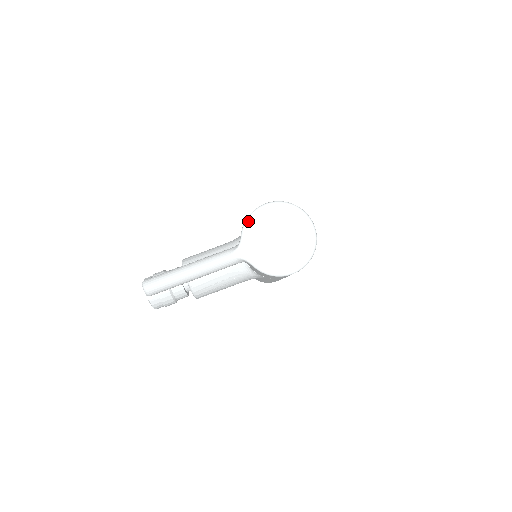
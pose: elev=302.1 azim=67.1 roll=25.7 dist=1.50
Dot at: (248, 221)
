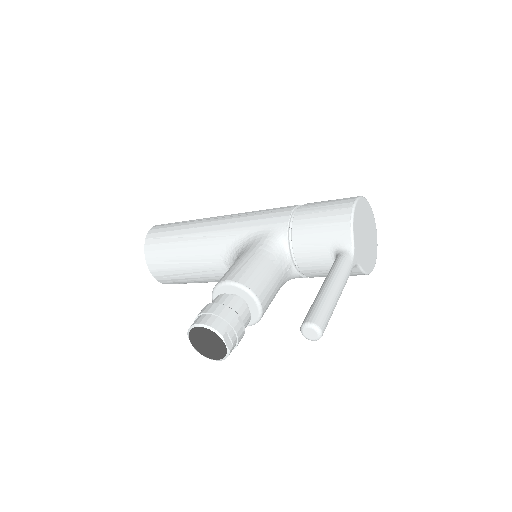
Dot at: (354, 222)
